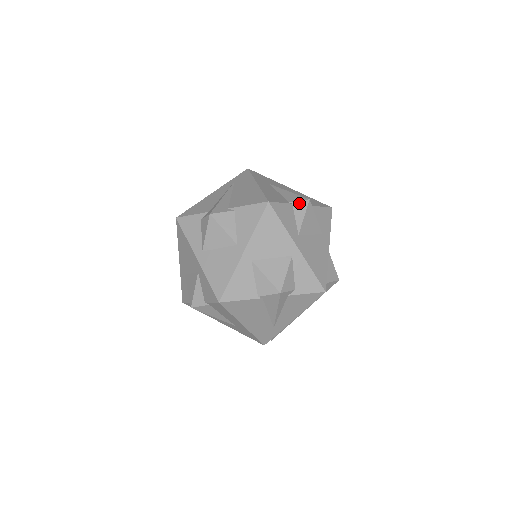
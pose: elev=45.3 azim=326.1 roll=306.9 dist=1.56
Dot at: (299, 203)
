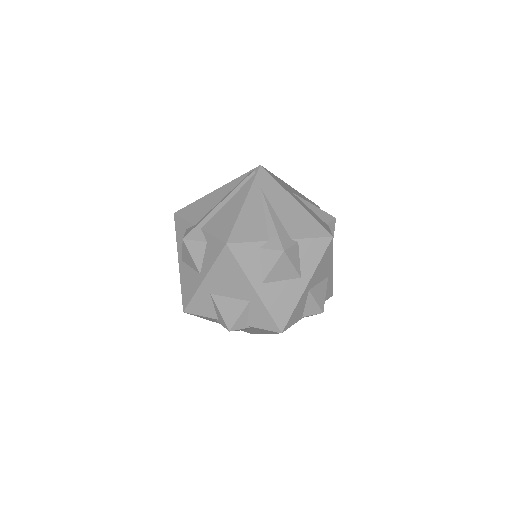
Dot at: (331, 223)
